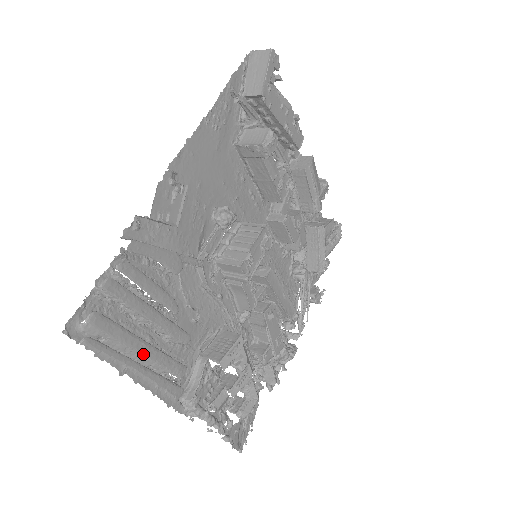
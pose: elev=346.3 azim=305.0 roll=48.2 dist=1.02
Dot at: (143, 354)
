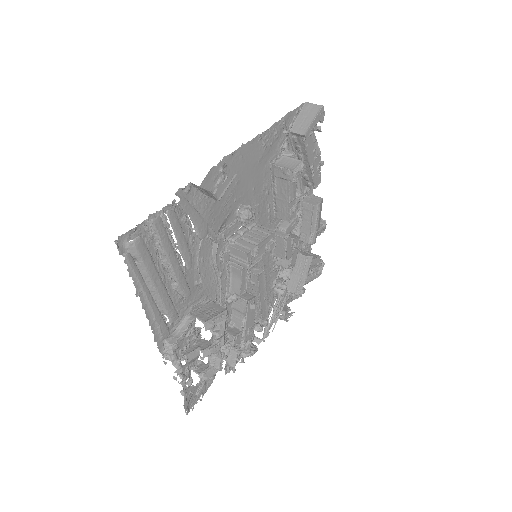
Dot at: (156, 288)
